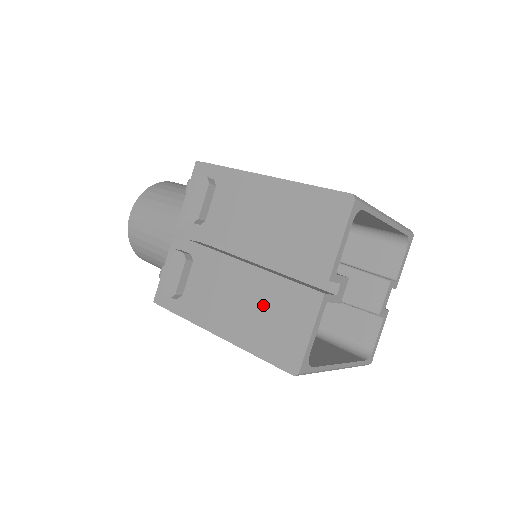
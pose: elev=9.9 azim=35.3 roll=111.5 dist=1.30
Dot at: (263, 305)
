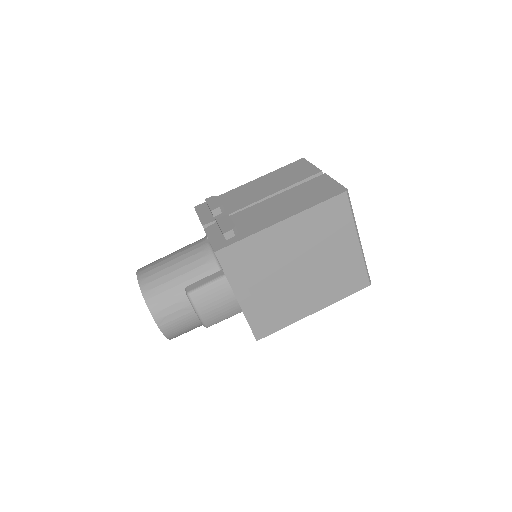
Dot at: (299, 195)
